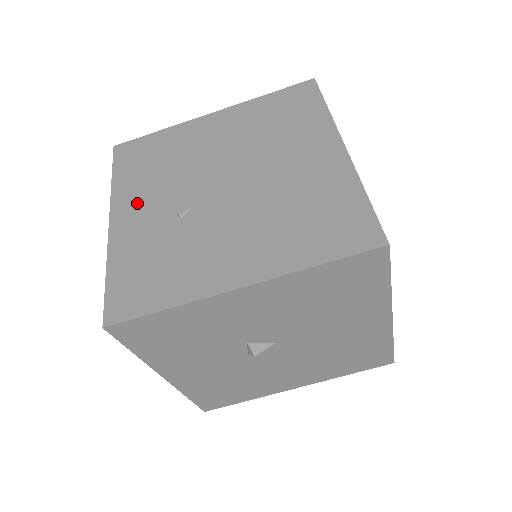
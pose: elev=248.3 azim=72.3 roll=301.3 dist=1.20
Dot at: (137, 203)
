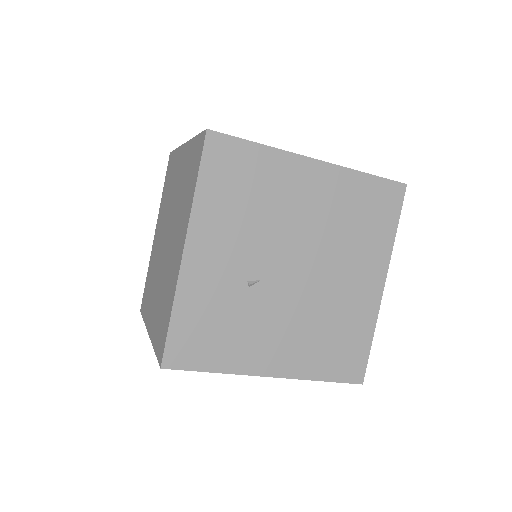
Dot at: (215, 243)
